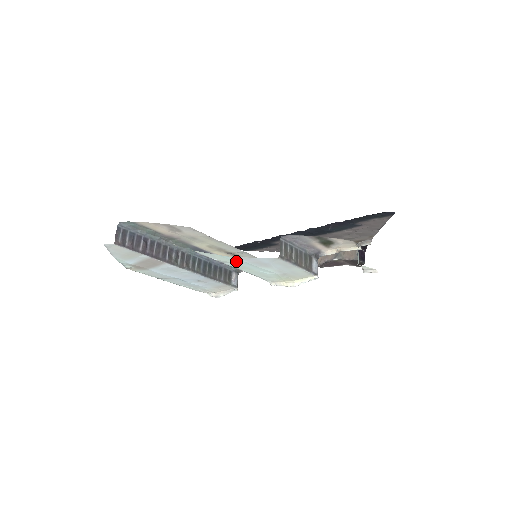
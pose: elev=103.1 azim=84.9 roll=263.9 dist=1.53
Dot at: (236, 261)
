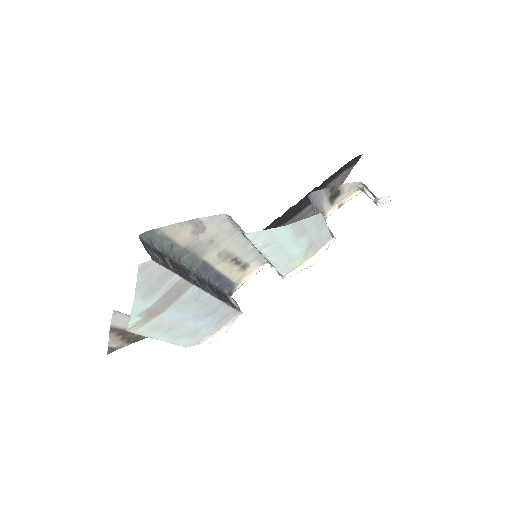
Dot at: (281, 236)
